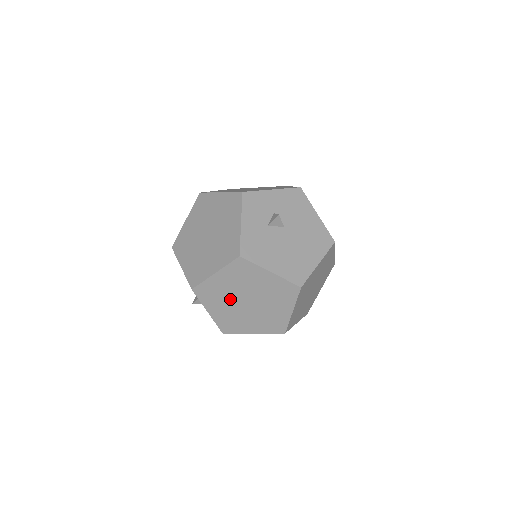
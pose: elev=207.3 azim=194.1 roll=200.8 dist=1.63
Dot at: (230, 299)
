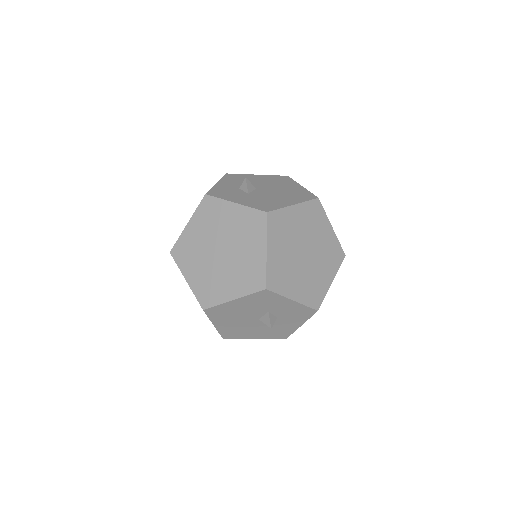
Dot at: (294, 265)
